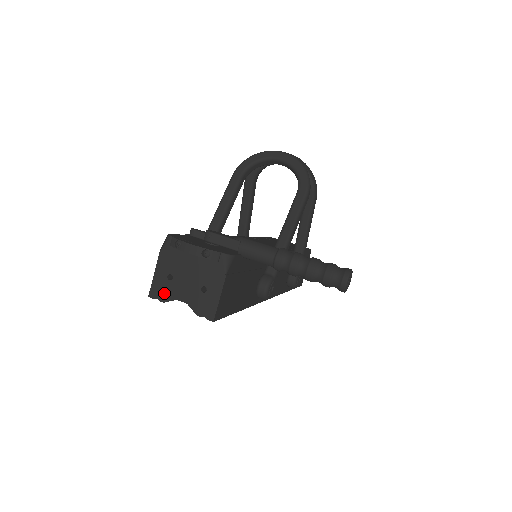
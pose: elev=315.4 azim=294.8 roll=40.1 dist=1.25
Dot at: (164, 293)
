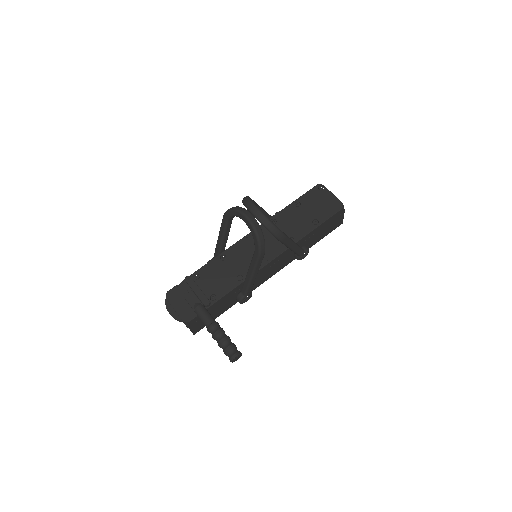
Dot at: occluded
